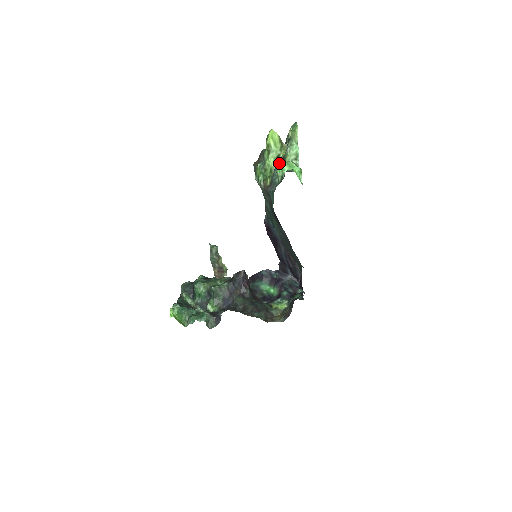
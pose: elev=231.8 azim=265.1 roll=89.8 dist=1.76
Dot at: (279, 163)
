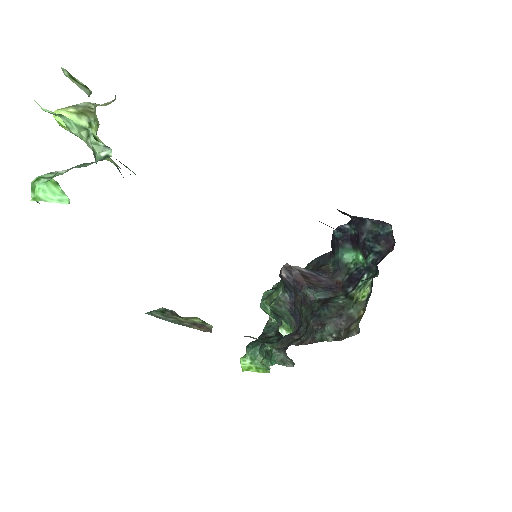
Dot at: occluded
